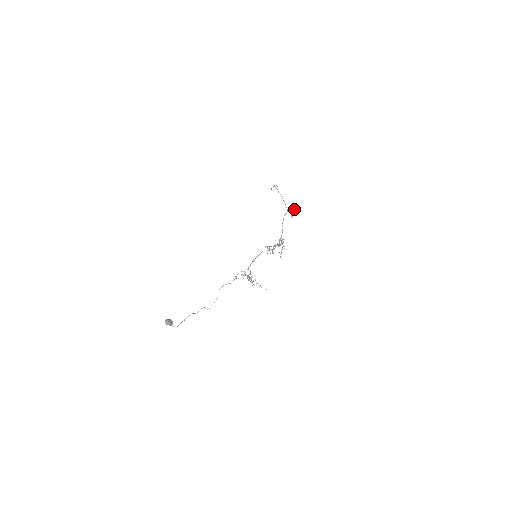
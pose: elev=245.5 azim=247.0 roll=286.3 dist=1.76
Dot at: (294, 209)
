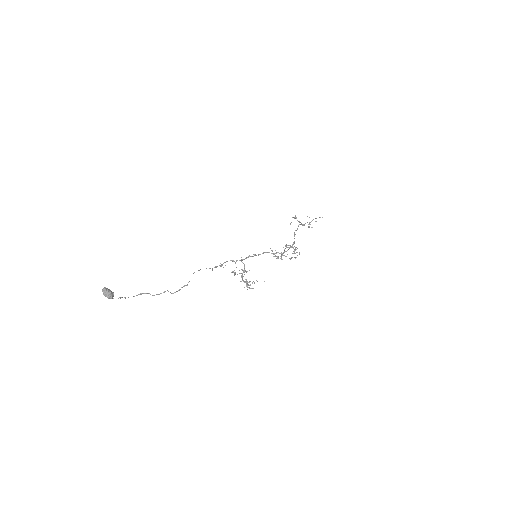
Dot at: occluded
